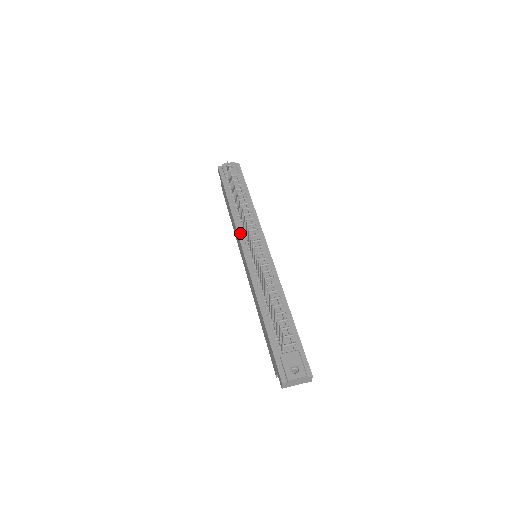
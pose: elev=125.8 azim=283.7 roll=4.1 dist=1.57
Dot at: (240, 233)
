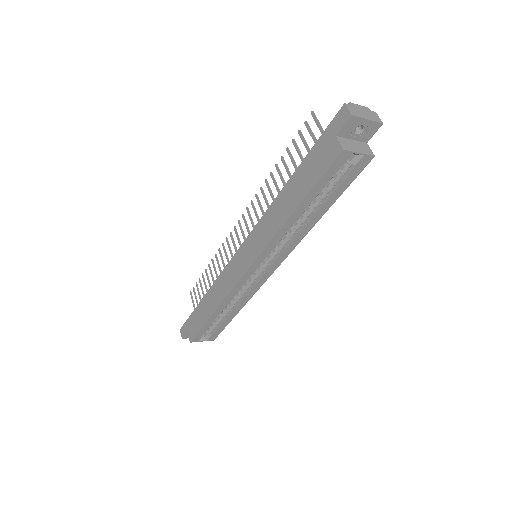
Dot at: occluded
